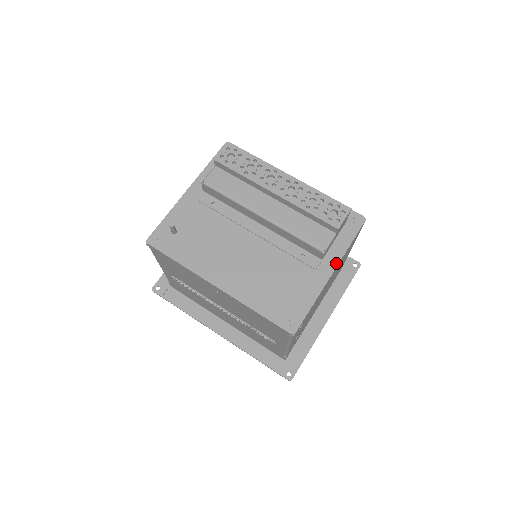
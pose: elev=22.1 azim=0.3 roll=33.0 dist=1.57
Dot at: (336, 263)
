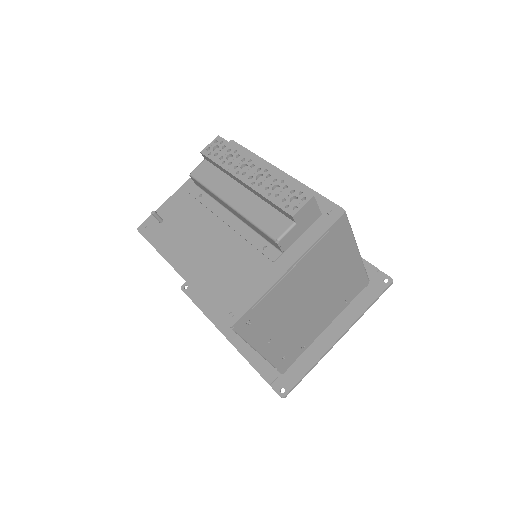
Dot at: (297, 257)
